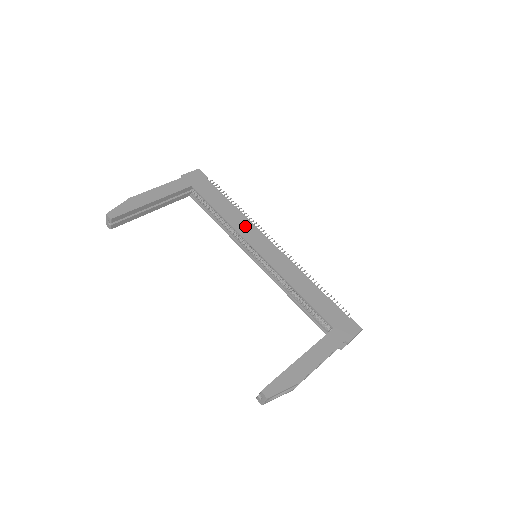
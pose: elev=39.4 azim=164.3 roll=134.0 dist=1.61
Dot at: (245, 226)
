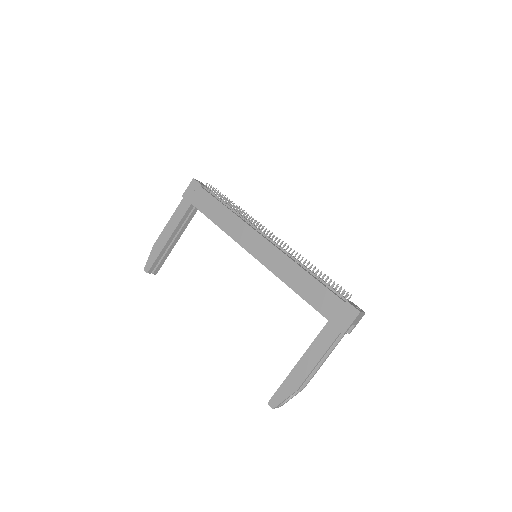
Dot at: (238, 229)
